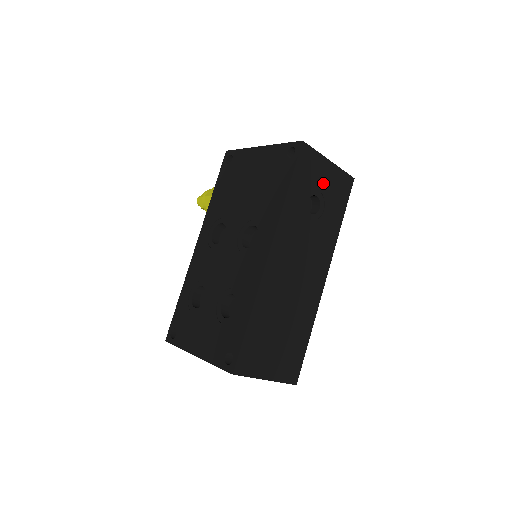
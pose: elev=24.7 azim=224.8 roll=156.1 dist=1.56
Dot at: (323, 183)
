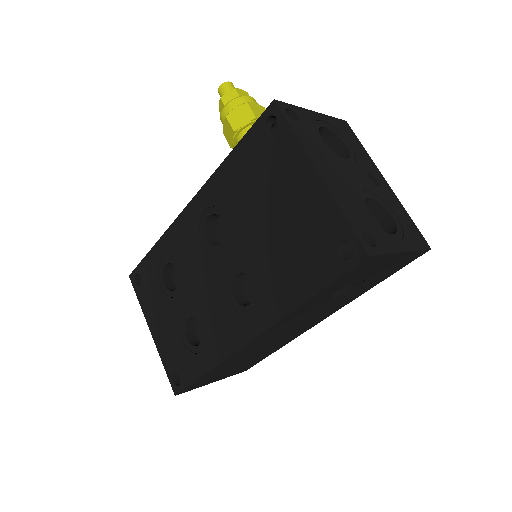
Dot at: (374, 272)
